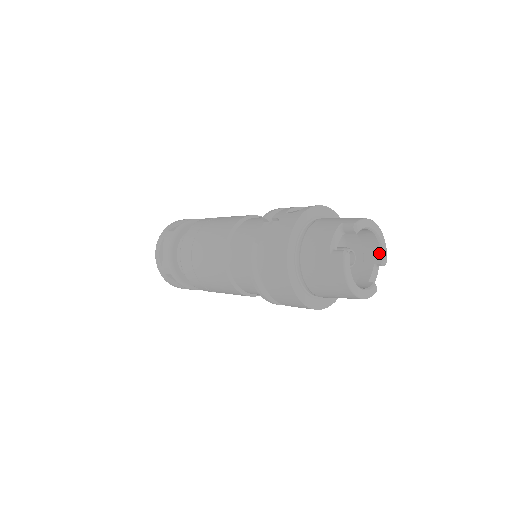
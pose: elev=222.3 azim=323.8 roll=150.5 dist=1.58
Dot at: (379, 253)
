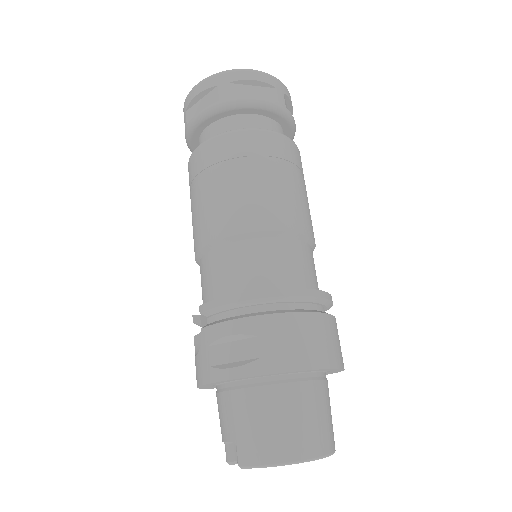
Dot at: occluded
